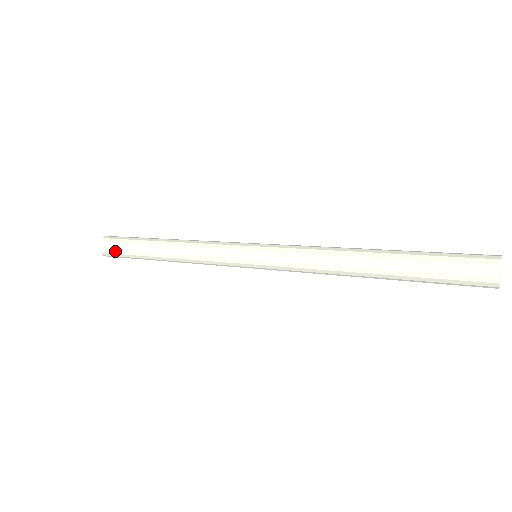
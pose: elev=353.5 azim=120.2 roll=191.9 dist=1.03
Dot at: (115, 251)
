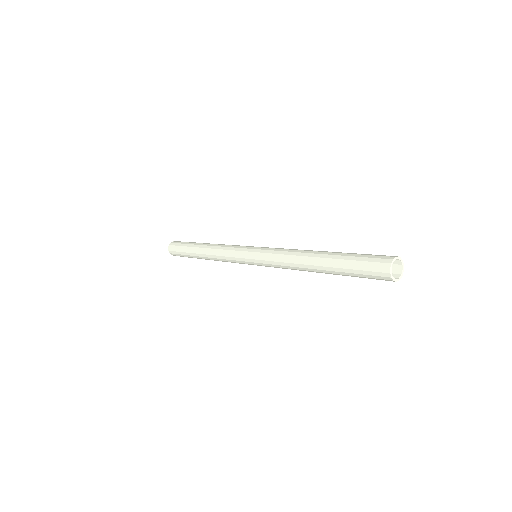
Dot at: (177, 246)
